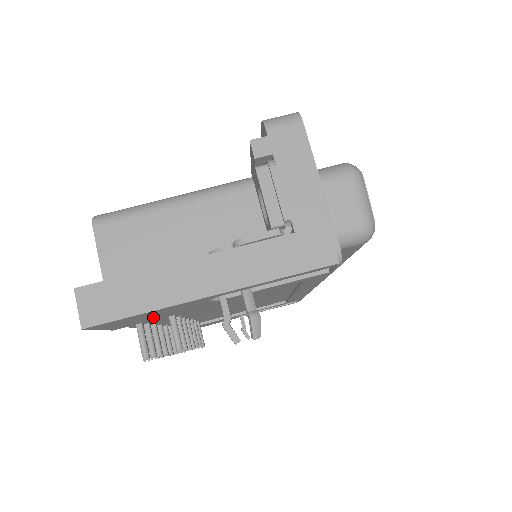
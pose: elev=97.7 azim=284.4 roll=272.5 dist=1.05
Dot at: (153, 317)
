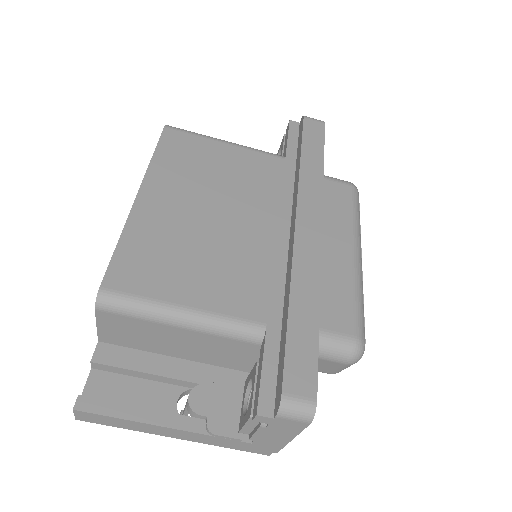
Dot at: occluded
